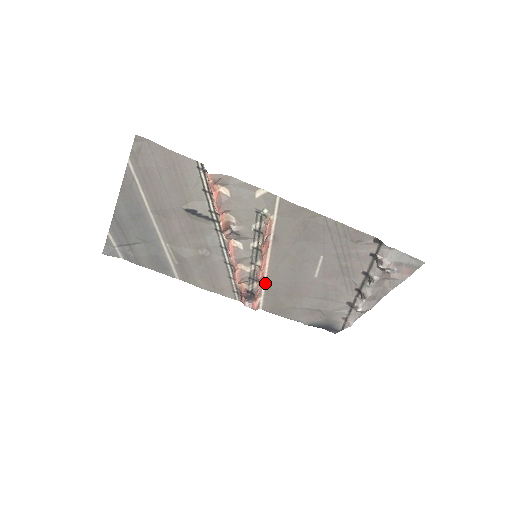
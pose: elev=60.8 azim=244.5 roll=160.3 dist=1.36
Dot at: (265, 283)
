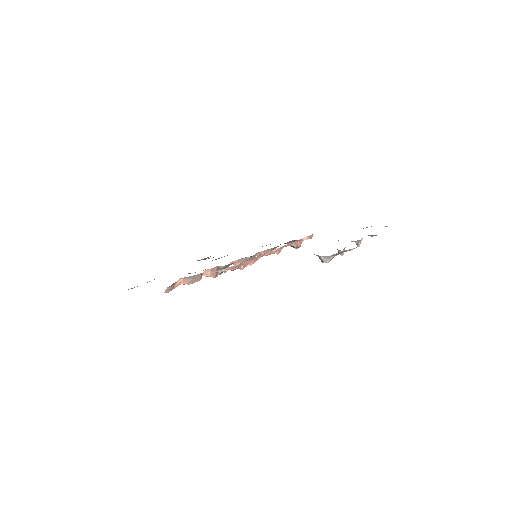
Dot at: (289, 244)
